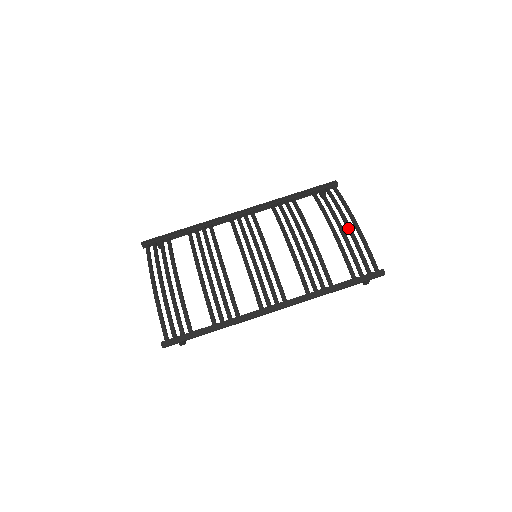
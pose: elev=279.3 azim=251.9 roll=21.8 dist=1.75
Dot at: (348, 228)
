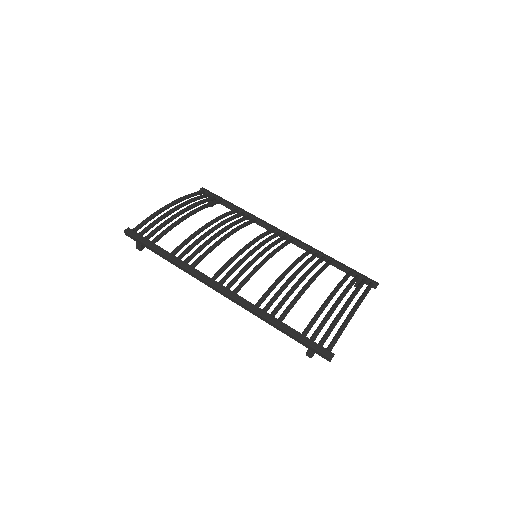
Dot at: (344, 305)
